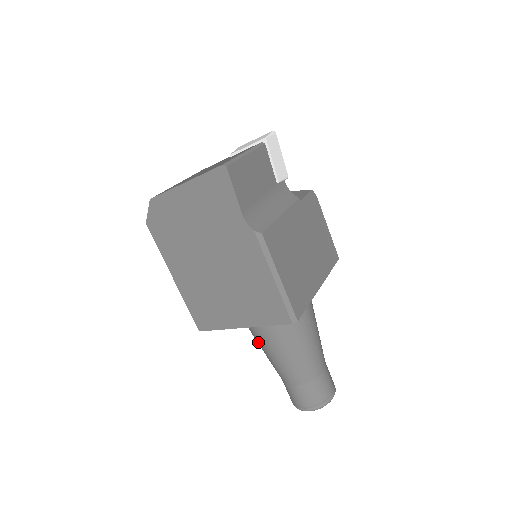
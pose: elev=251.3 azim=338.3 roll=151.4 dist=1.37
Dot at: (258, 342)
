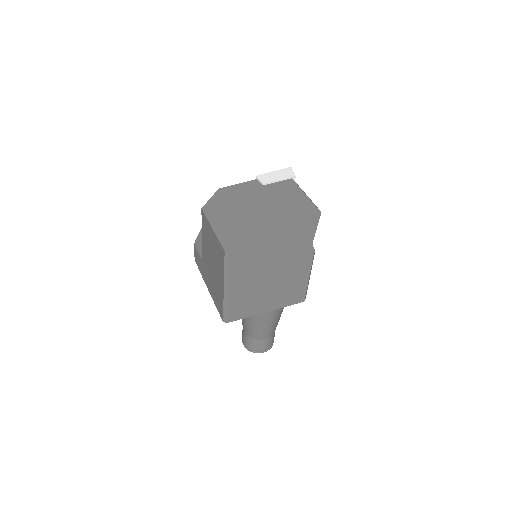
Dot at: (257, 318)
